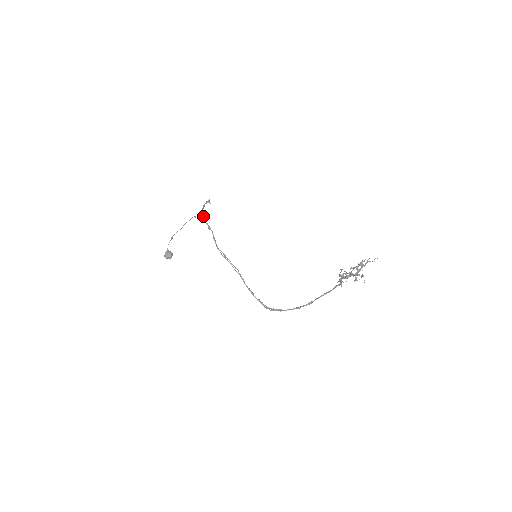
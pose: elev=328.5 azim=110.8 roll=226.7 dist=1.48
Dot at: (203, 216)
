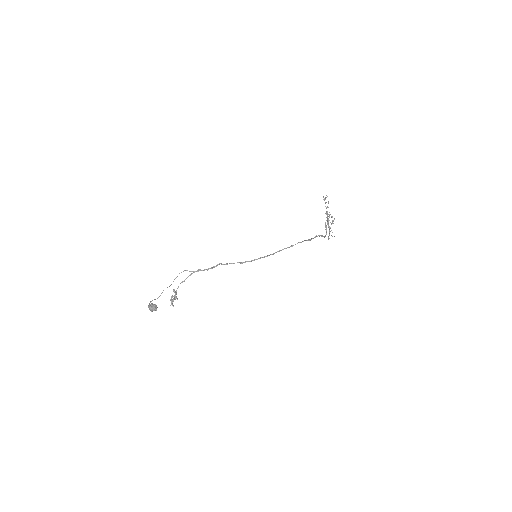
Dot at: (184, 280)
